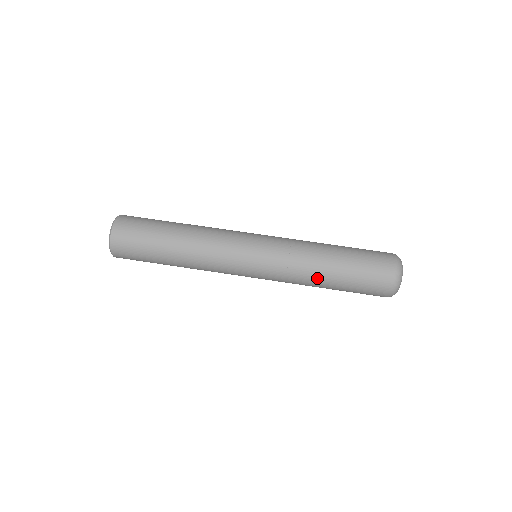
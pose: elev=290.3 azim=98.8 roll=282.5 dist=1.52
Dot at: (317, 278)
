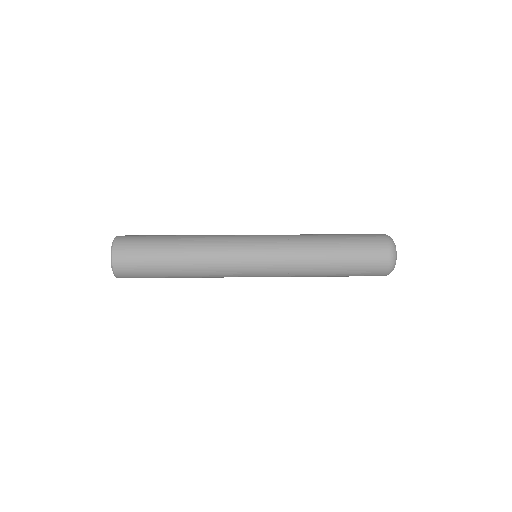
Dot at: (319, 261)
